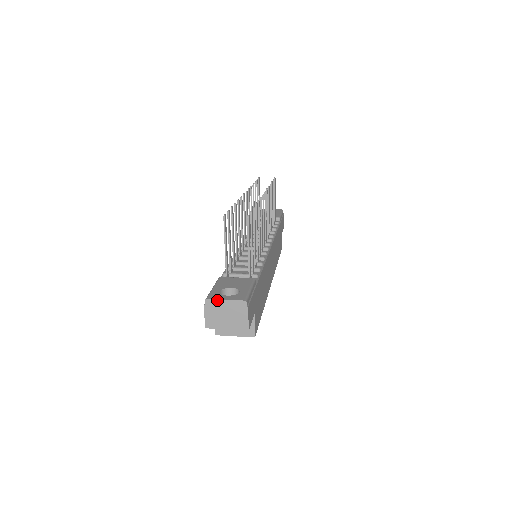
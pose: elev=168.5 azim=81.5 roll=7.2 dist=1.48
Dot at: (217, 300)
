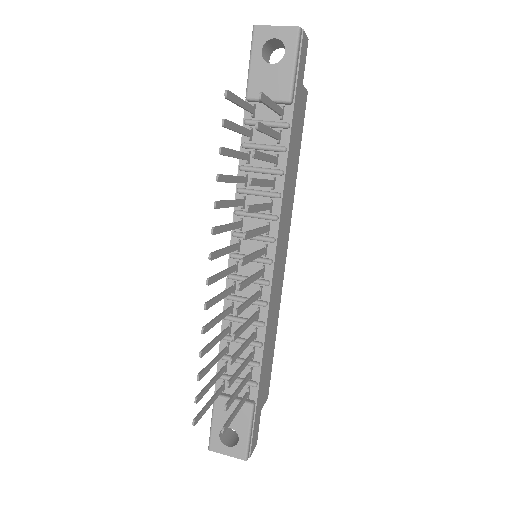
Dot at: occluded
